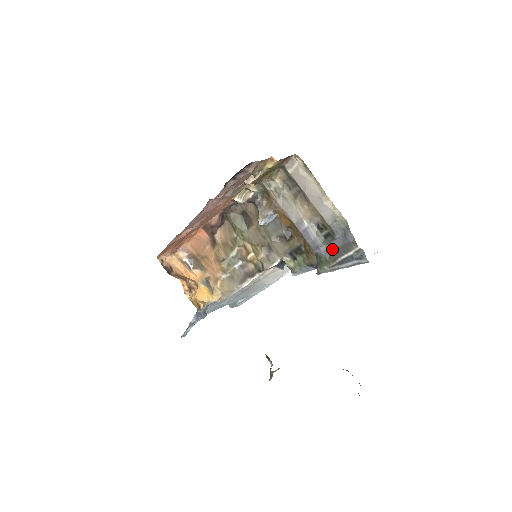
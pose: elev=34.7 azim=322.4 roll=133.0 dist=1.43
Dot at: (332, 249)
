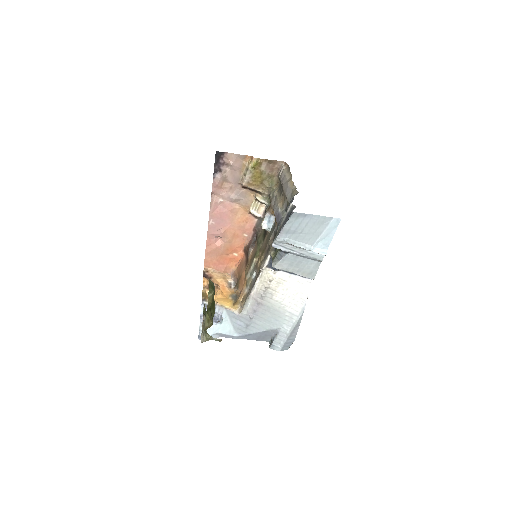
Dot at: occluded
